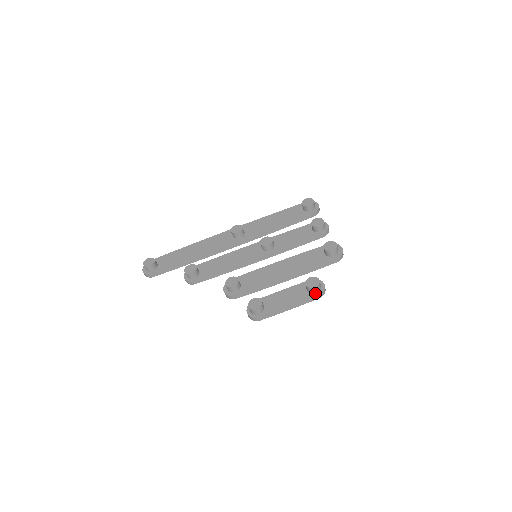
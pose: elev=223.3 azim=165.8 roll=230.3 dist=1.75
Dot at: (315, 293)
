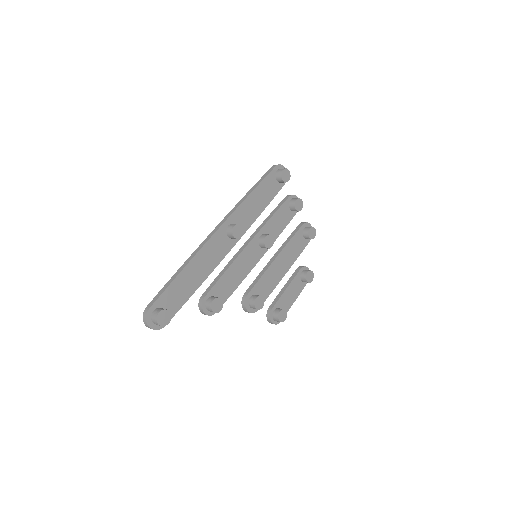
Dot at: occluded
